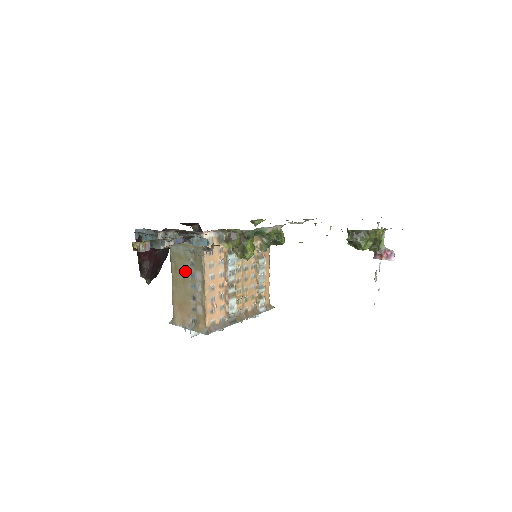
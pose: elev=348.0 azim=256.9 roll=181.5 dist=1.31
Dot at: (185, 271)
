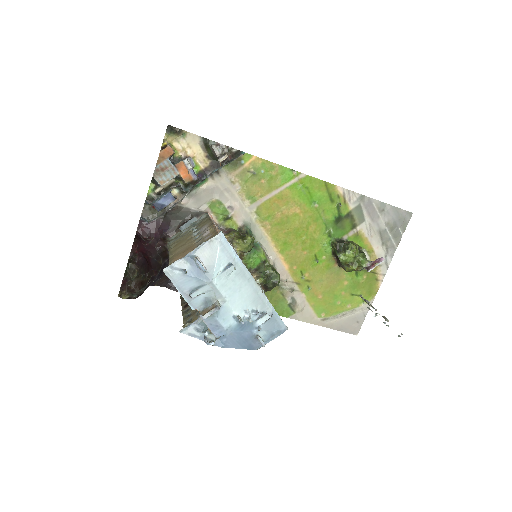
Dot at: (188, 238)
